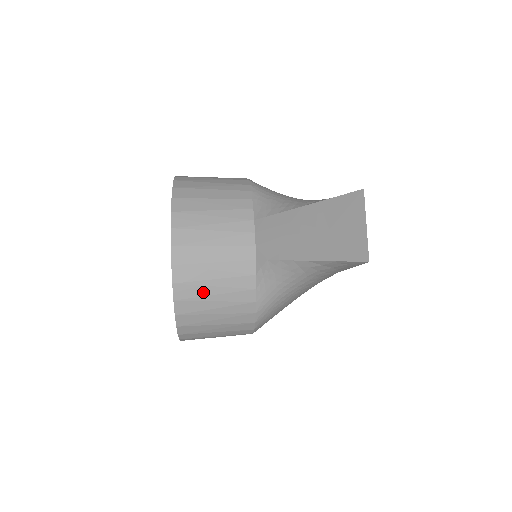
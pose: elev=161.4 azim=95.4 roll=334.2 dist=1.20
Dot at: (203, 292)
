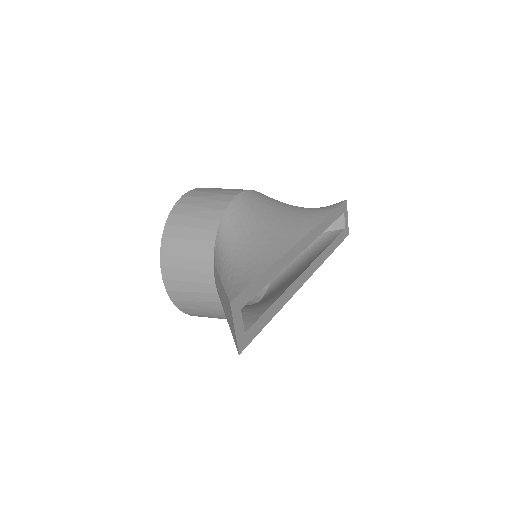
Dot at: (192, 306)
